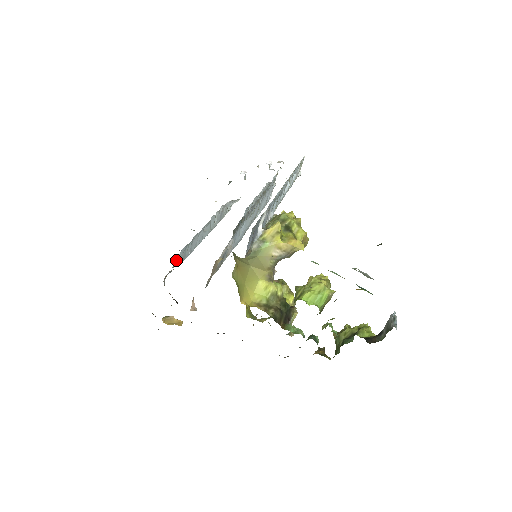
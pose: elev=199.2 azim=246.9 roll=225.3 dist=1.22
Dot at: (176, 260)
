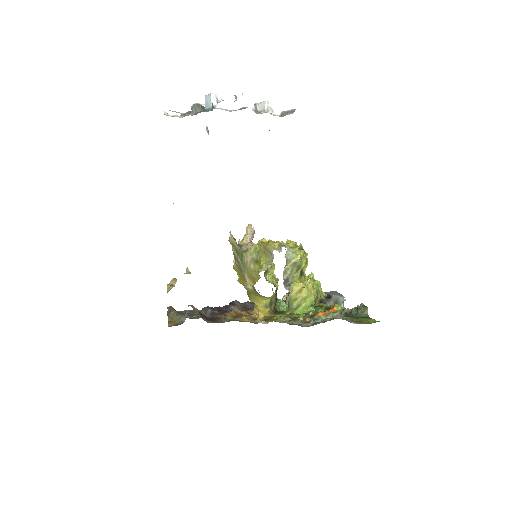
Dot at: occluded
